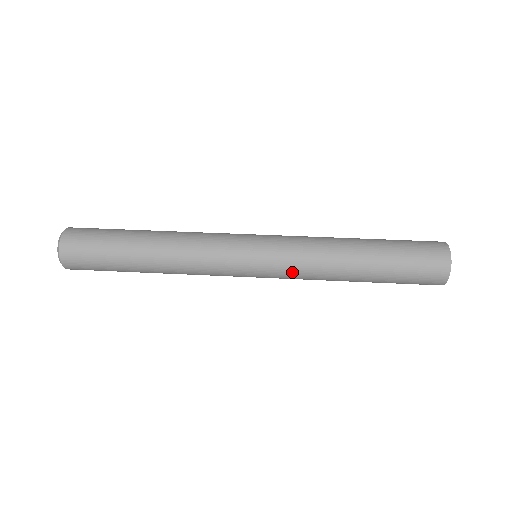
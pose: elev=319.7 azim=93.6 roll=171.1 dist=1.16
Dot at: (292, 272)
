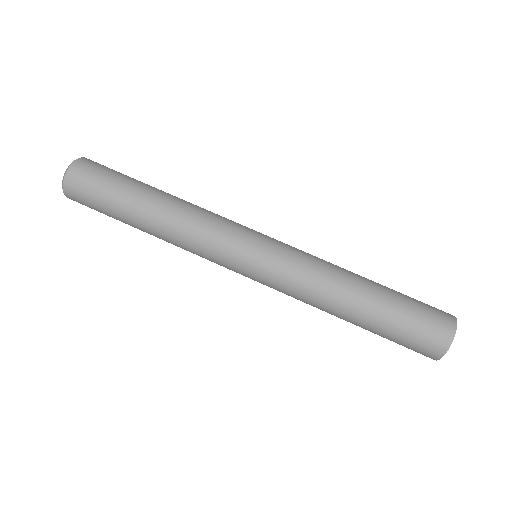
Dot at: (283, 292)
